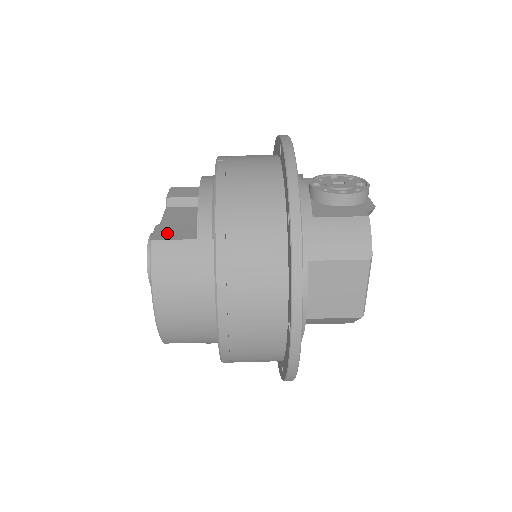
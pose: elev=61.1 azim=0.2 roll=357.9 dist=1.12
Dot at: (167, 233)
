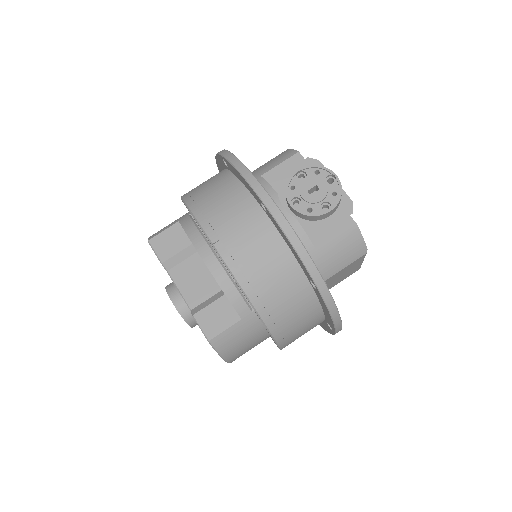
Dot at: (212, 324)
